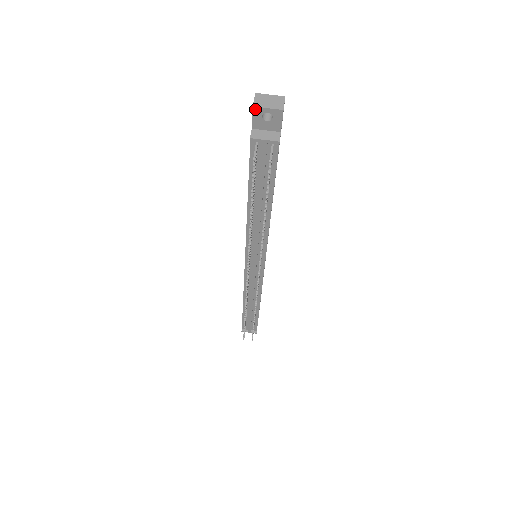
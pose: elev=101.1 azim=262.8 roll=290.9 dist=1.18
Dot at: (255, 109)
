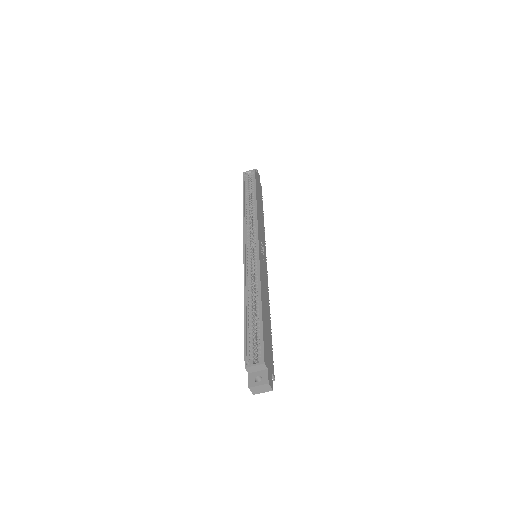
Dot at: (255, 393)
